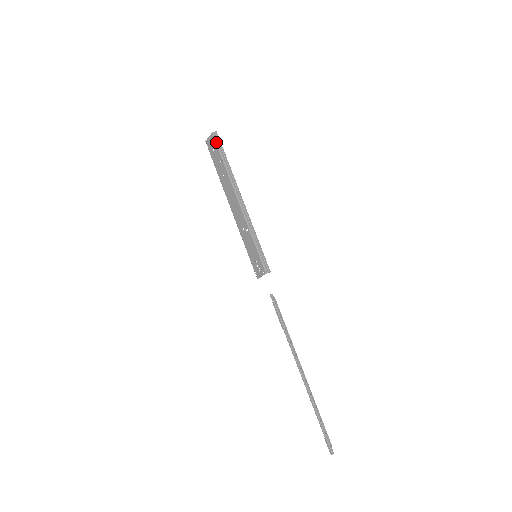
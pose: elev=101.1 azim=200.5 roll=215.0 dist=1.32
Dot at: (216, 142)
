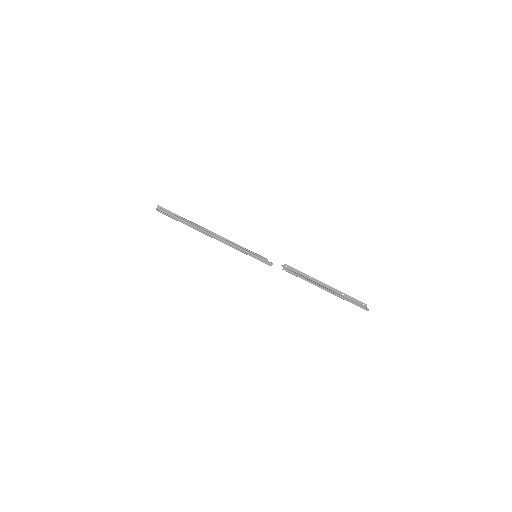
Dot at: occluded
